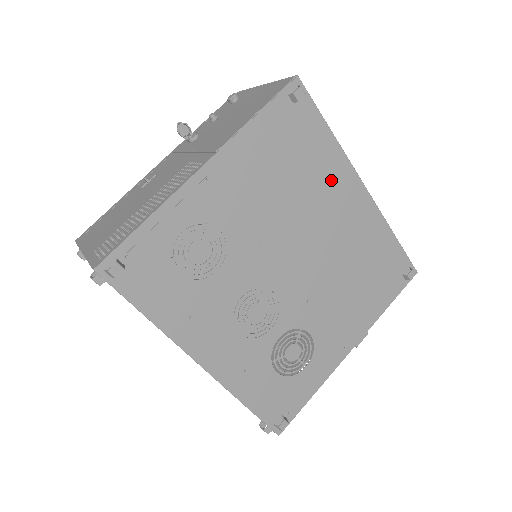
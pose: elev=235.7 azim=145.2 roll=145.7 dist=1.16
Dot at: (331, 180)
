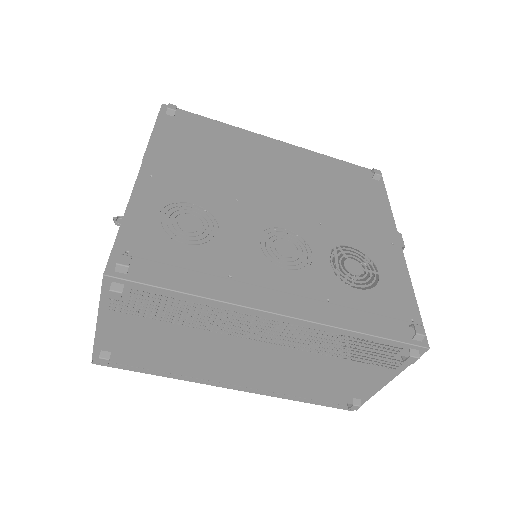
Dot at: (248, 145)
